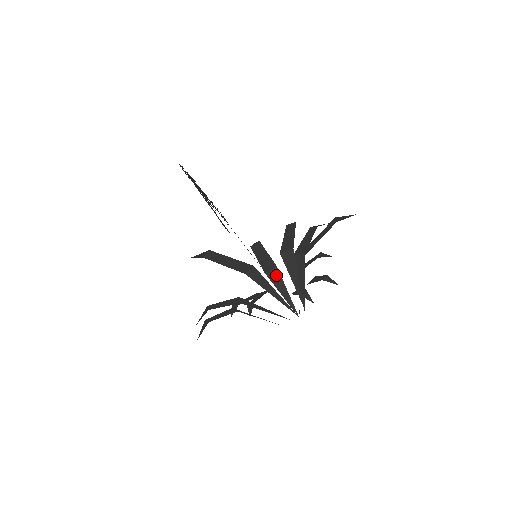
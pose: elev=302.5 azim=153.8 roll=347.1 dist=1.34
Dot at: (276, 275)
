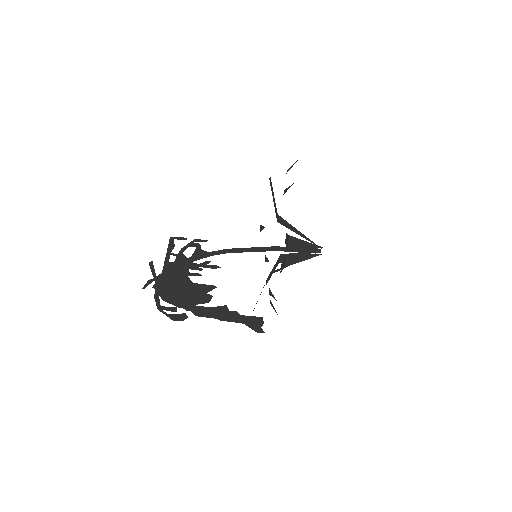
Dot at: occluded
